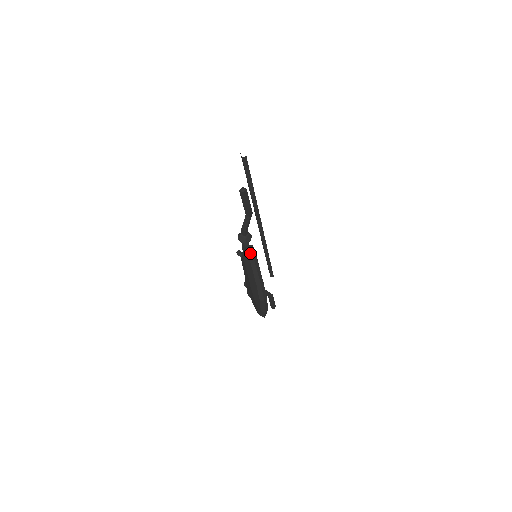
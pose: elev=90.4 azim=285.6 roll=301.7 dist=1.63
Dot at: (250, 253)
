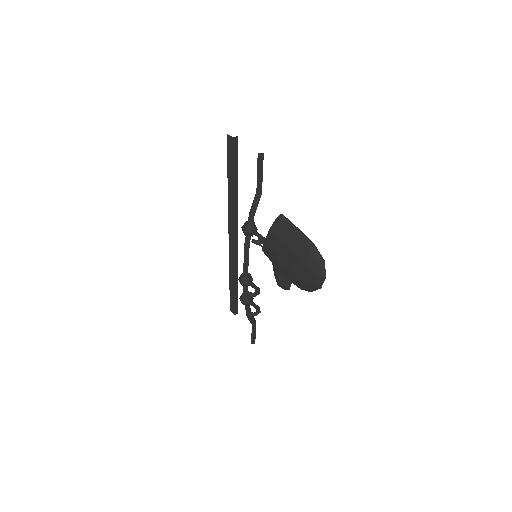
Dot at: (286, 220)
